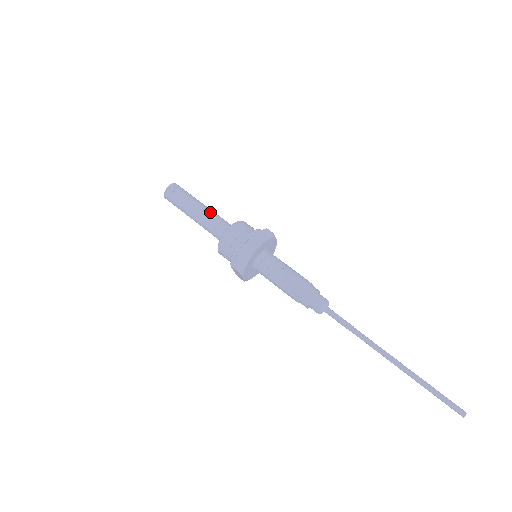
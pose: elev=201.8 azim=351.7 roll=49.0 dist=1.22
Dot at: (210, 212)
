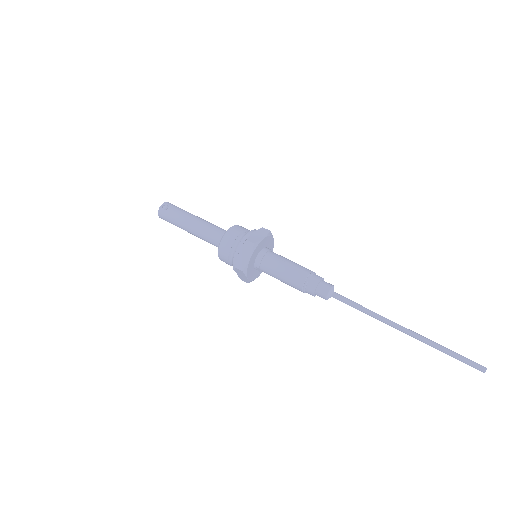
Dot at: (205, 222)
